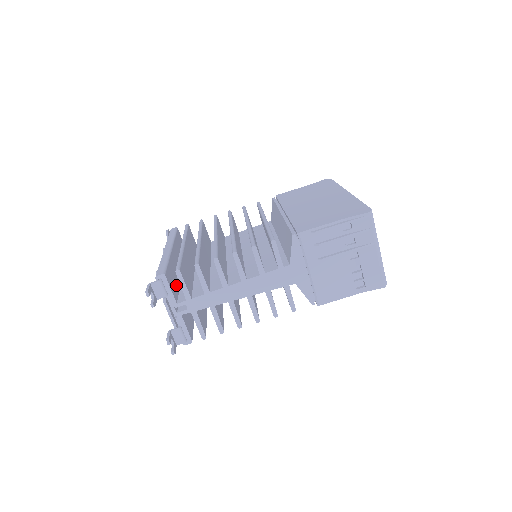
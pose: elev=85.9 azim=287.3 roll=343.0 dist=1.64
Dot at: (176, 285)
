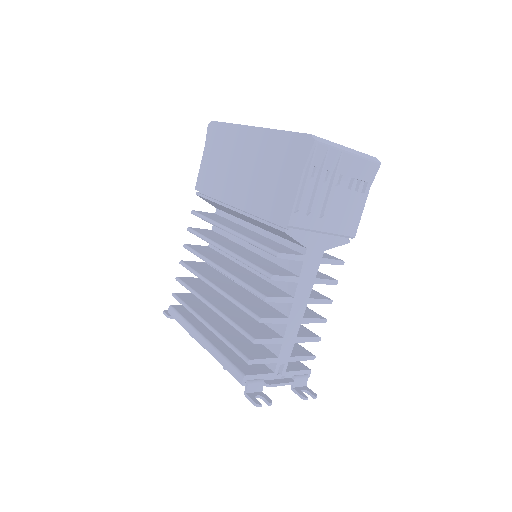
Dot at: occluded
